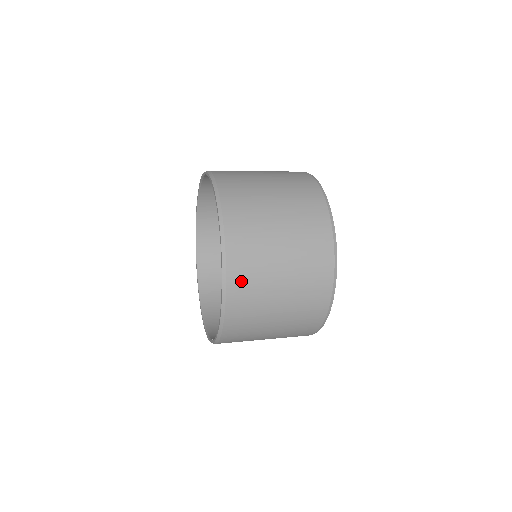
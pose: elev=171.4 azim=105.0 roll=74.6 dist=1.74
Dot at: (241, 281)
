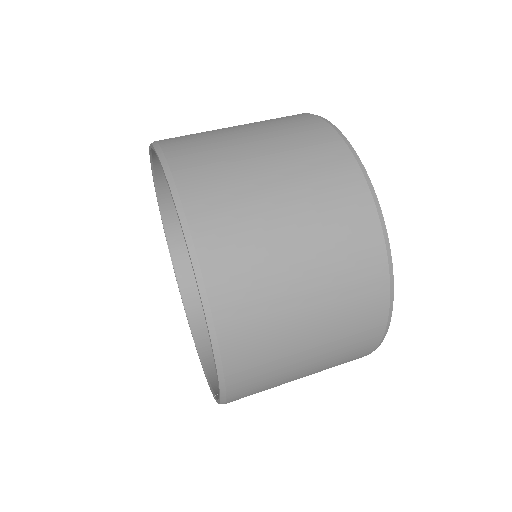
Dot at: (239, 318)
